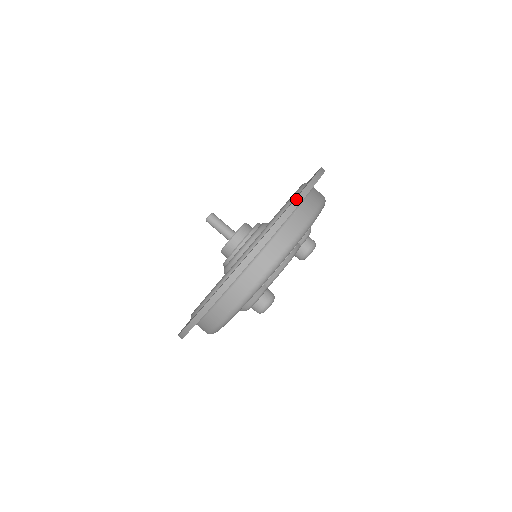
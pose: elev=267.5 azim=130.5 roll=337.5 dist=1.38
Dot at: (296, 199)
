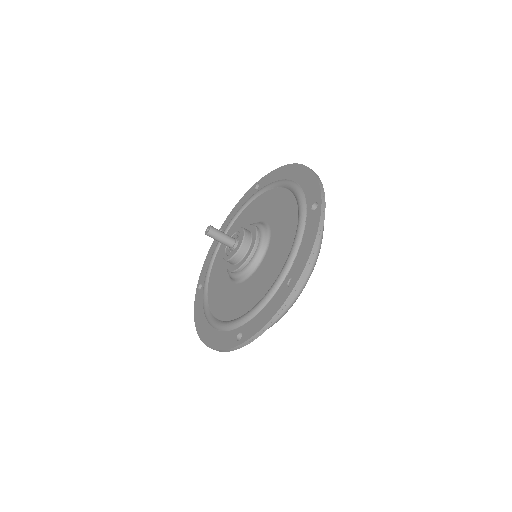
Dot at: (306, 265)
